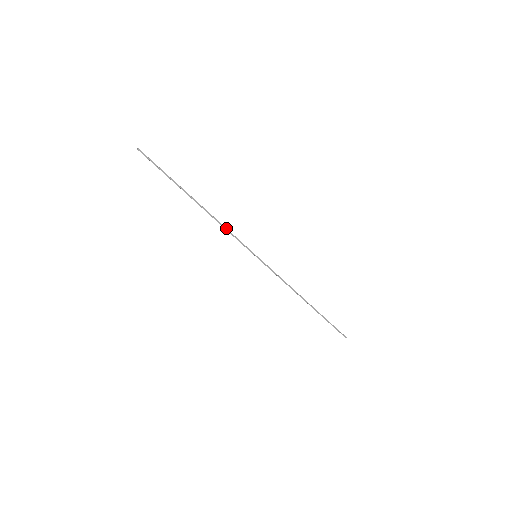
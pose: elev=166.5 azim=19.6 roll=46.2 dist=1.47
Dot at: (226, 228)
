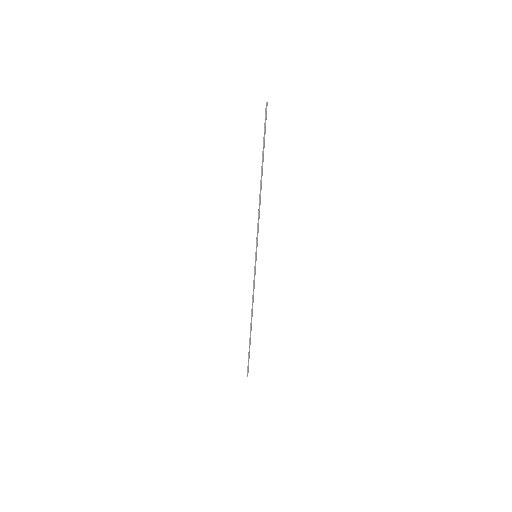
Dot at: (259, 216)
